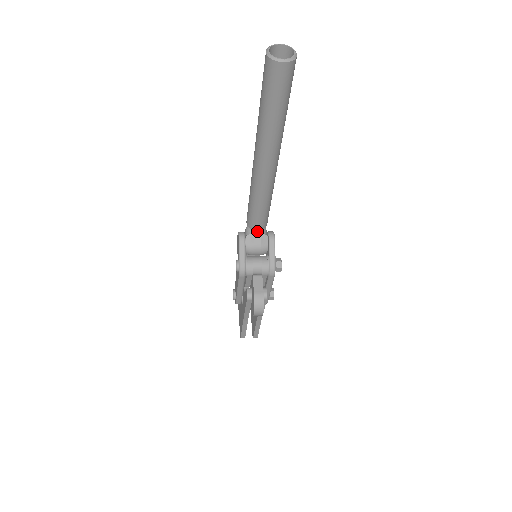
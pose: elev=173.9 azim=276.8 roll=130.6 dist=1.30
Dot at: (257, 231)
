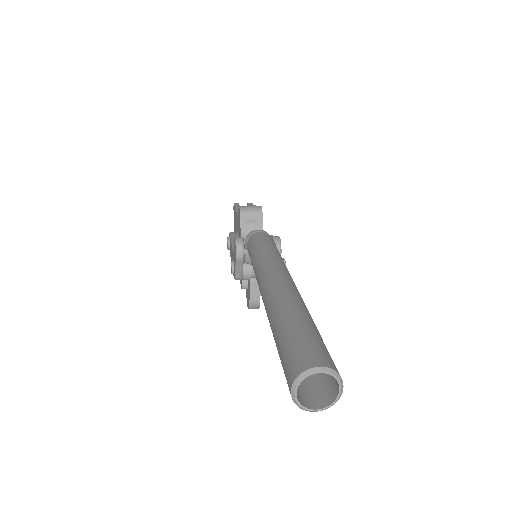
Dot at: occluded
